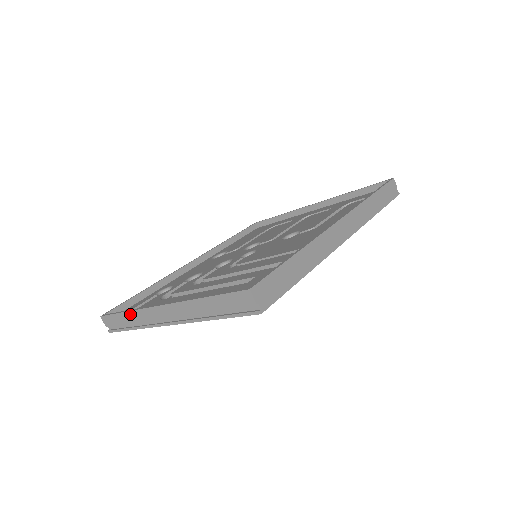
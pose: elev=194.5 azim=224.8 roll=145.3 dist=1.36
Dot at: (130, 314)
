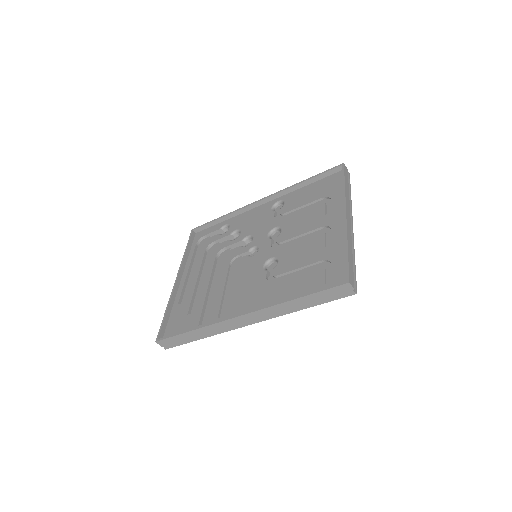
Dot at: (185, 255)
